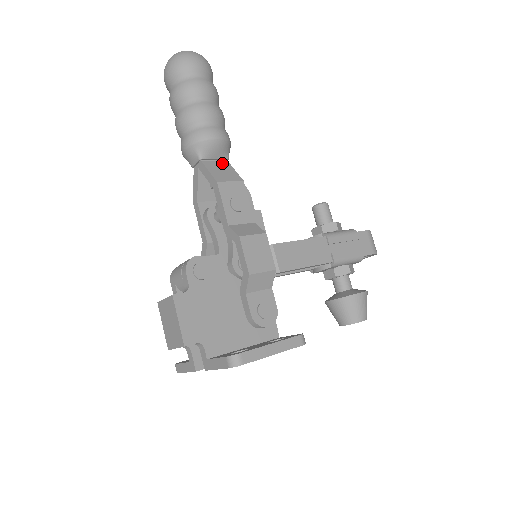
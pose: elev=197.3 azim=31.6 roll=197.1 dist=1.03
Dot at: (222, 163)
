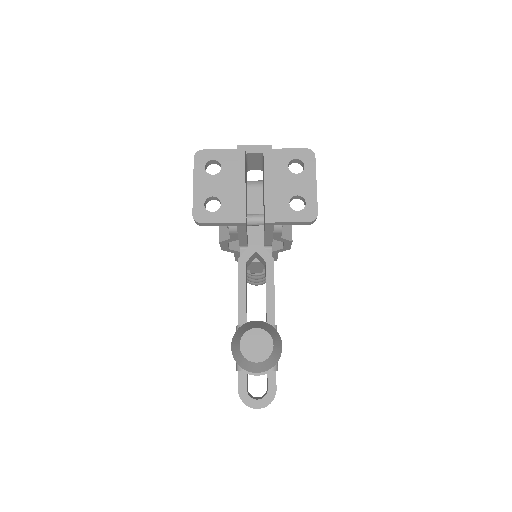
Dot at: occluded
